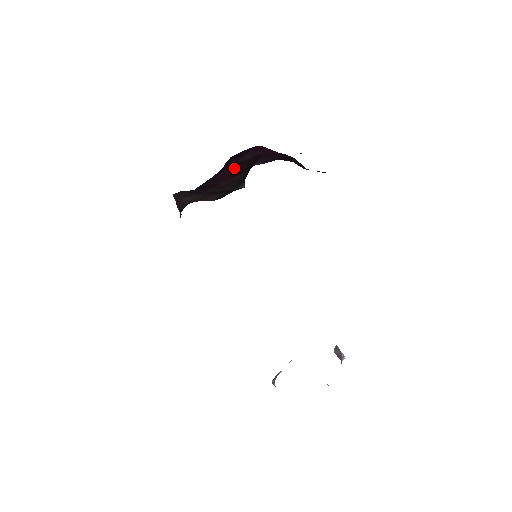
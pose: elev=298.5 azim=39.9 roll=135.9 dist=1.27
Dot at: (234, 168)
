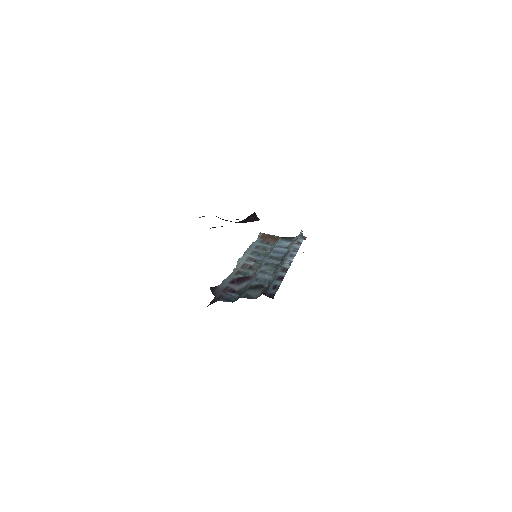
Dot at: occluded
